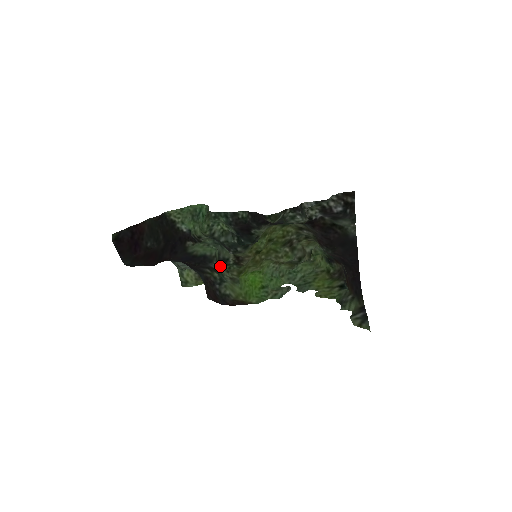
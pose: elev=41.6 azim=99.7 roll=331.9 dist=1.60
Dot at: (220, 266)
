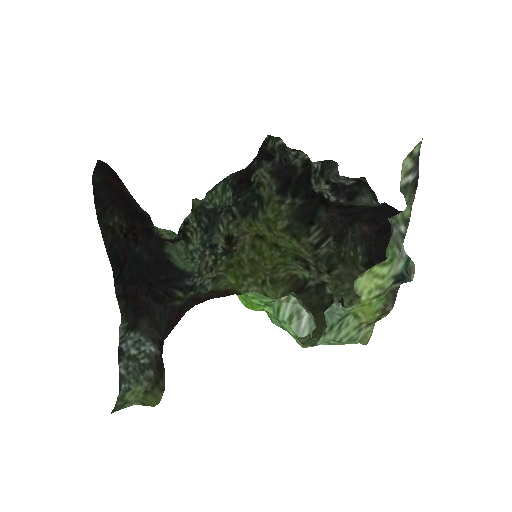
Dot at: (202, 267)
